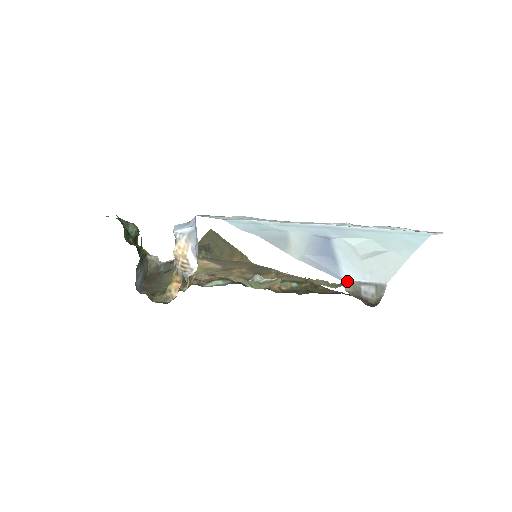
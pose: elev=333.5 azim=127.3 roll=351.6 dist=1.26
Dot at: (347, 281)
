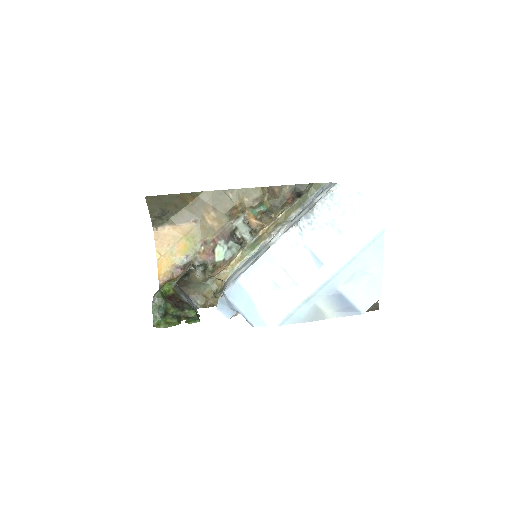
Dot at: occluded
